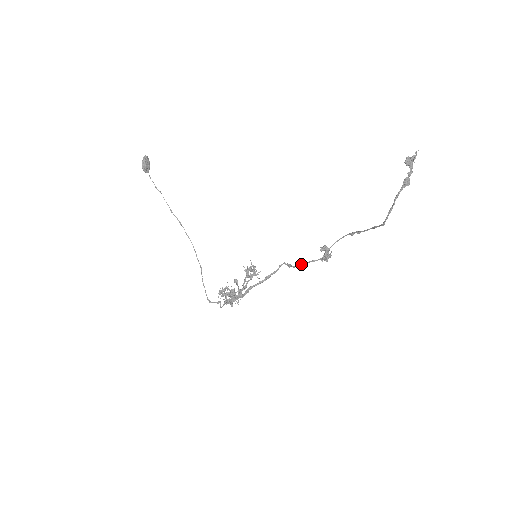
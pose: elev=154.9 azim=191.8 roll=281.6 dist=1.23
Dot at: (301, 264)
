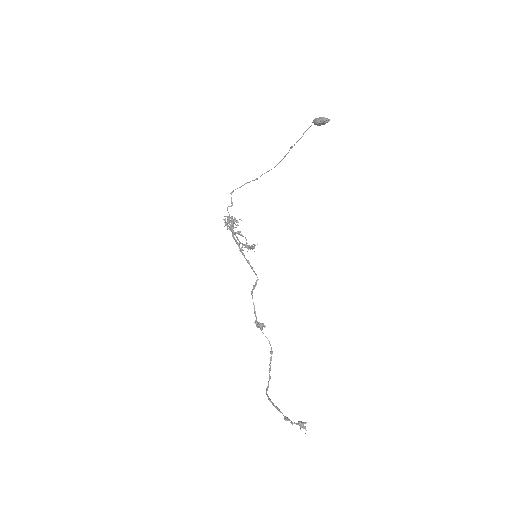
Dot at: occluded
